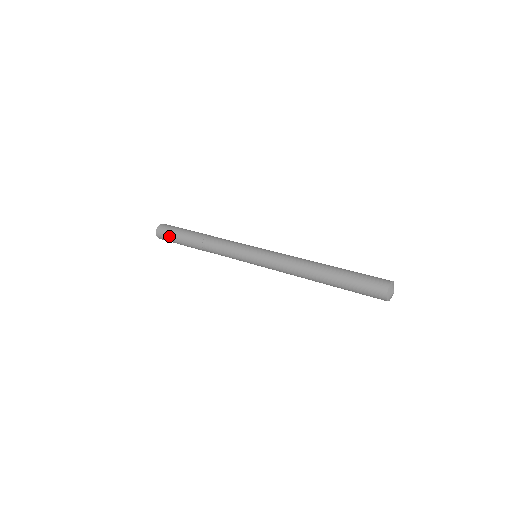
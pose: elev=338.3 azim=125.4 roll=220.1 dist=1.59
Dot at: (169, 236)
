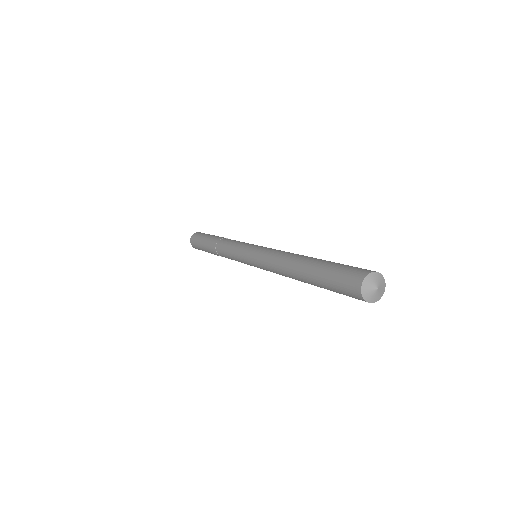
Dot at: (199, 248)
